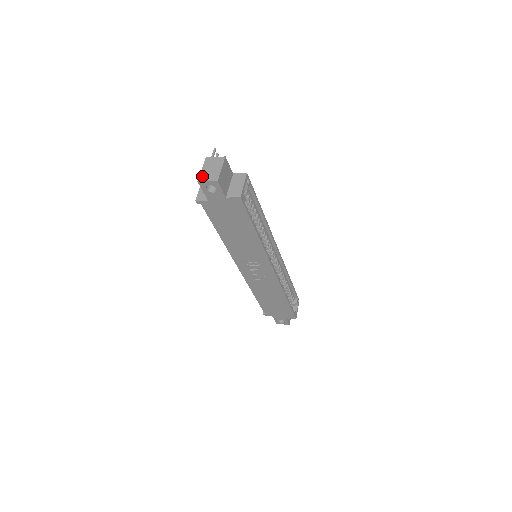
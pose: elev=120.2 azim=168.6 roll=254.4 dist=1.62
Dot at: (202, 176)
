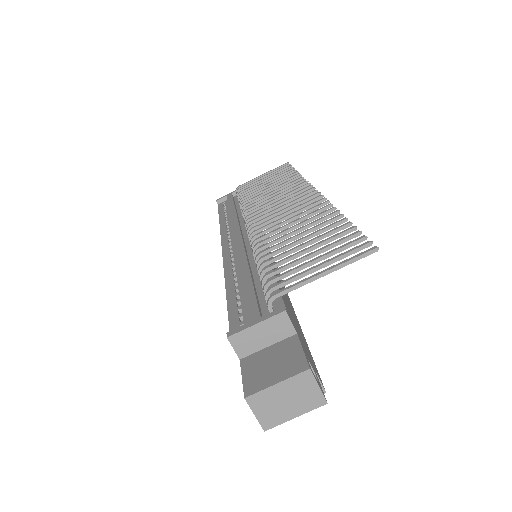
Dot at: (261, 398)
